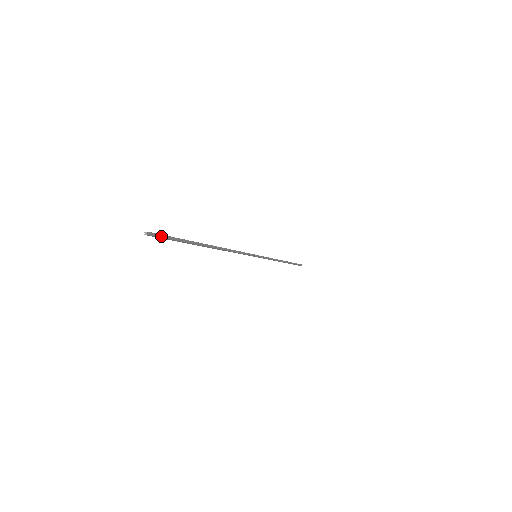
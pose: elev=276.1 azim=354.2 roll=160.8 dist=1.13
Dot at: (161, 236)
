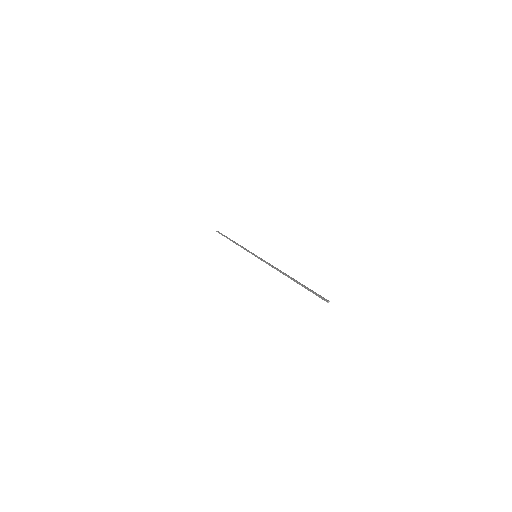
Dot at: (321, 297)
